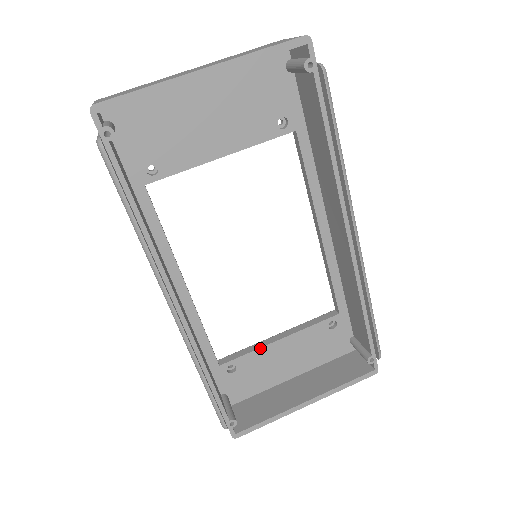
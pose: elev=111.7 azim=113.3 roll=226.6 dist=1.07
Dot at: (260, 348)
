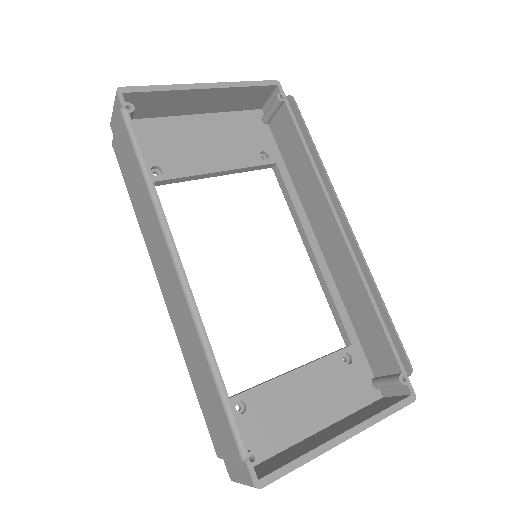
Dot at: (272, 380)
